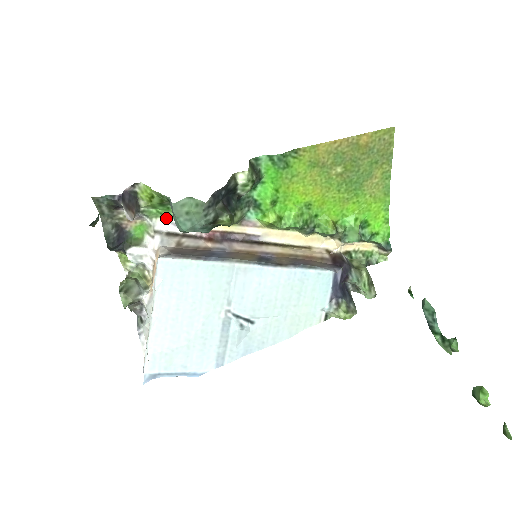
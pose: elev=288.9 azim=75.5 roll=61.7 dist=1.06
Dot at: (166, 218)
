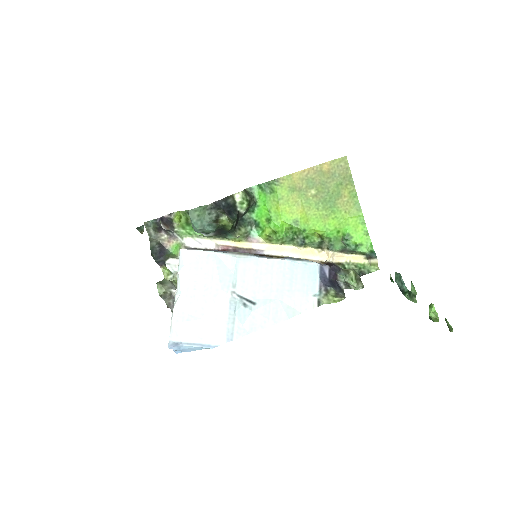
Dot at: (193, 237)
